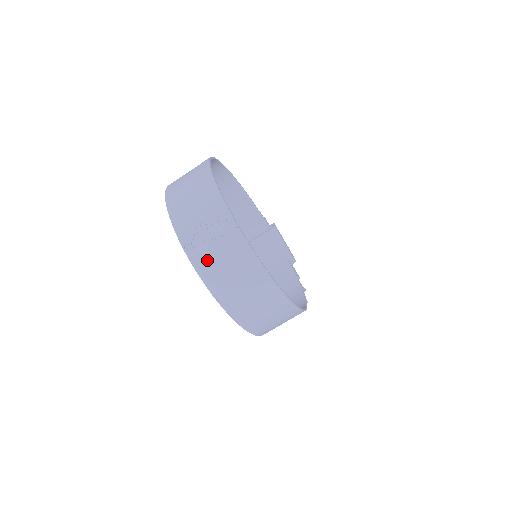
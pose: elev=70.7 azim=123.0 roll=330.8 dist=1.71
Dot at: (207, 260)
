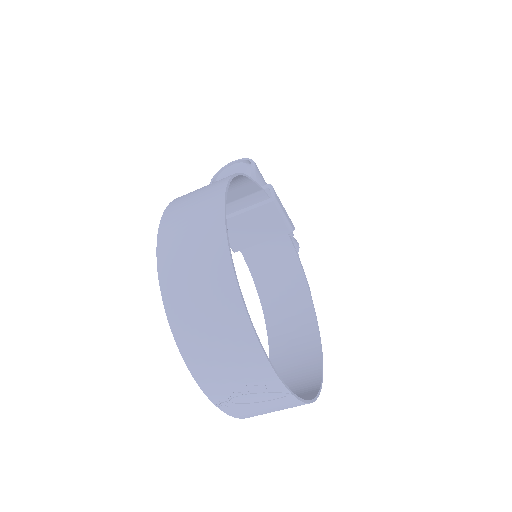
Dot at: (246, 411)
